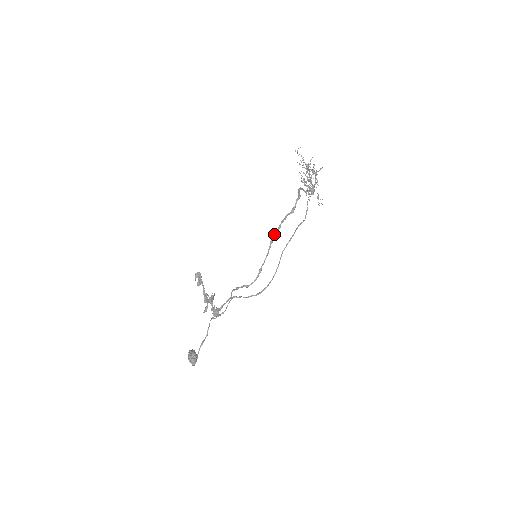
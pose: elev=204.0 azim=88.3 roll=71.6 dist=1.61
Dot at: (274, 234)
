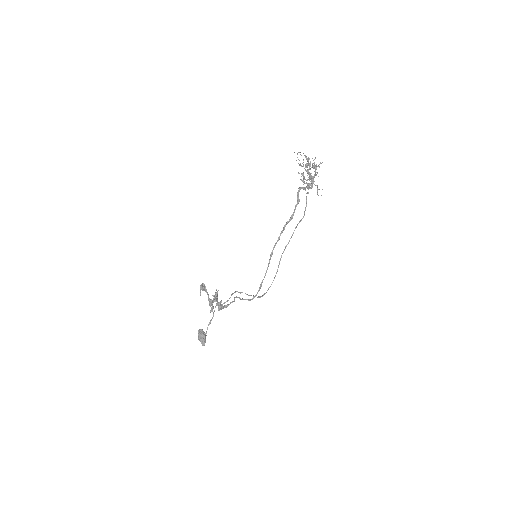
Dot at: (273, 248)
